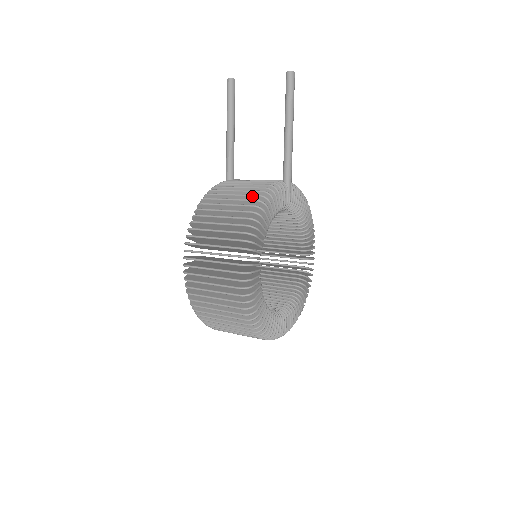
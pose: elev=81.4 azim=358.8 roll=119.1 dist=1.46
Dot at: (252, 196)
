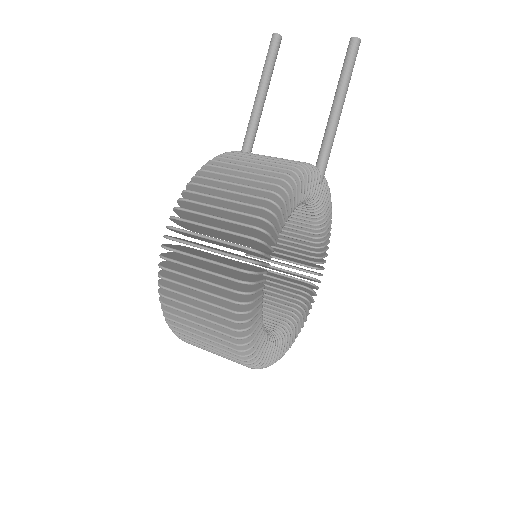
Dot at: (279, 169)
